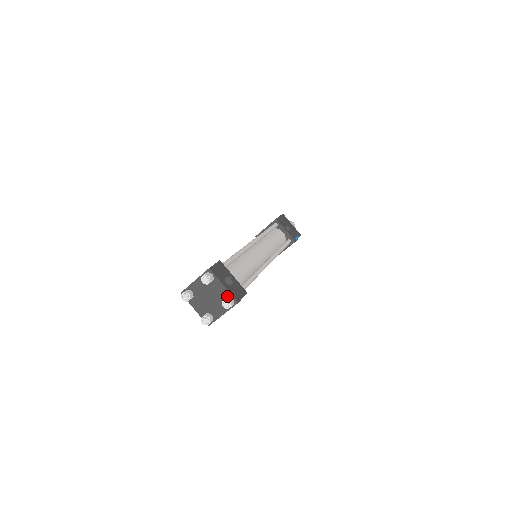
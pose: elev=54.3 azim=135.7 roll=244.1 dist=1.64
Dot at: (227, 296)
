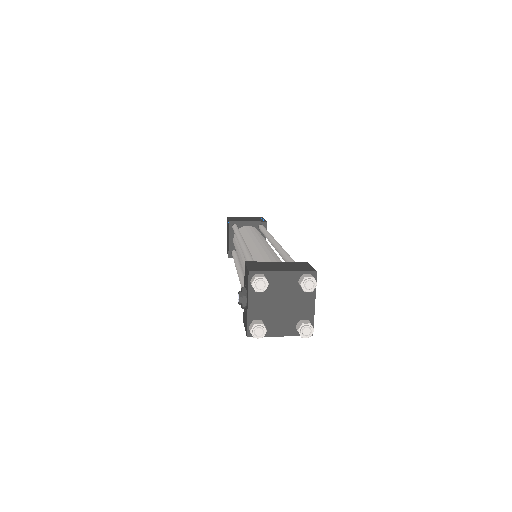
Dot at: (309, 319)
